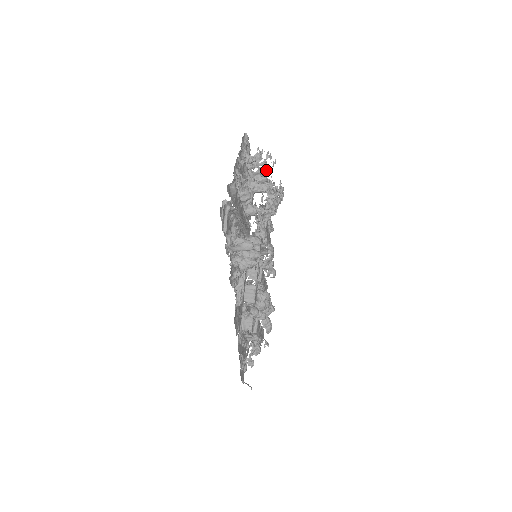
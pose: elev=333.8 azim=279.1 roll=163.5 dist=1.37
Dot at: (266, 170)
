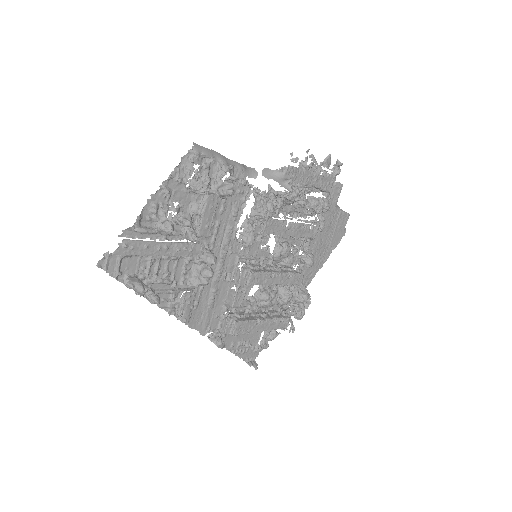
Dot at: (235, 180)
